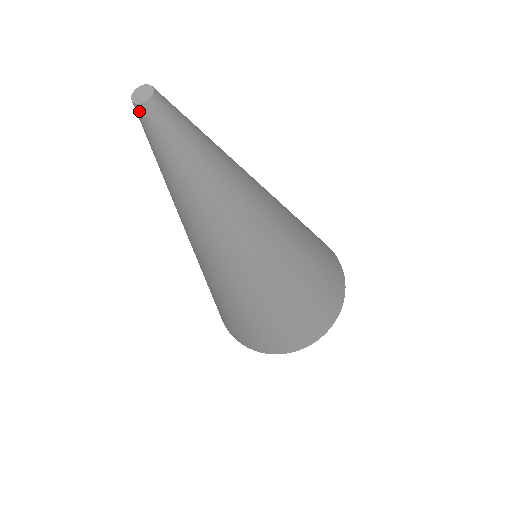
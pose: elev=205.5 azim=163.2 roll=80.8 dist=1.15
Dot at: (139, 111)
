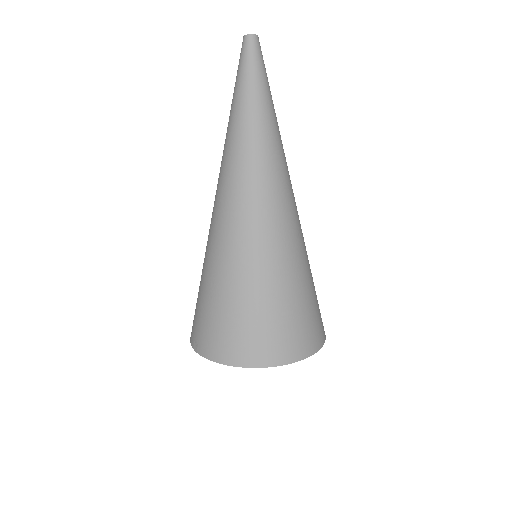
Dot at: (243, 41)
